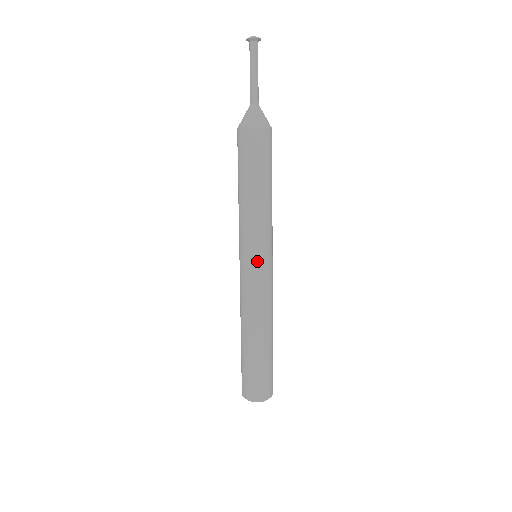
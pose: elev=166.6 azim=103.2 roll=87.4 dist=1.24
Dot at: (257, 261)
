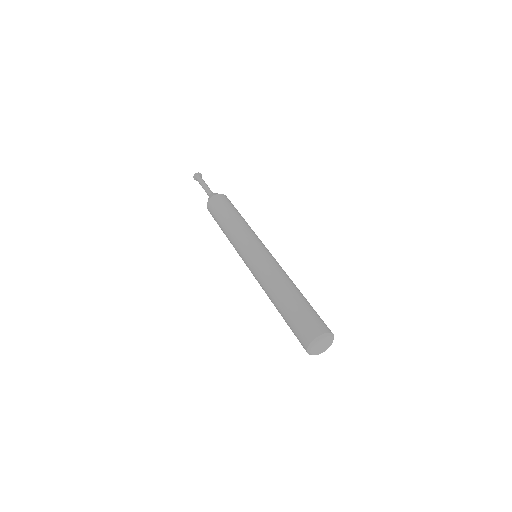
Dot at: (263, 246)
